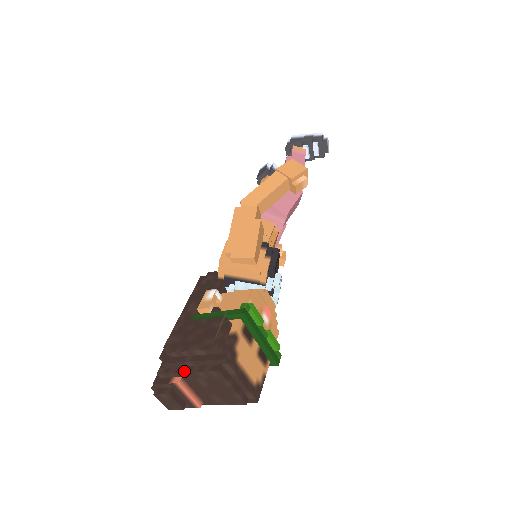
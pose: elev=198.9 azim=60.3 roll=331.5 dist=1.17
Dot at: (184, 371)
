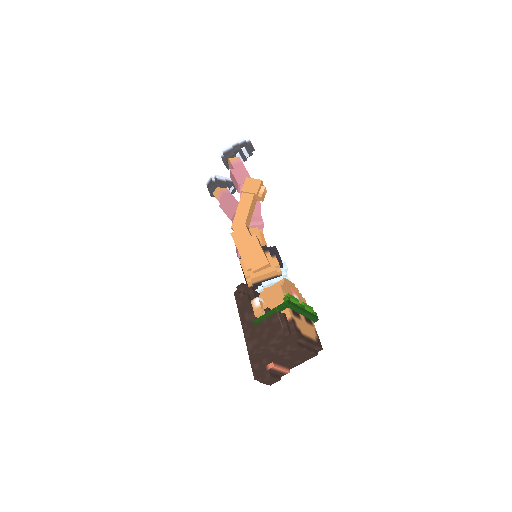
Dot at: (273, 358)
